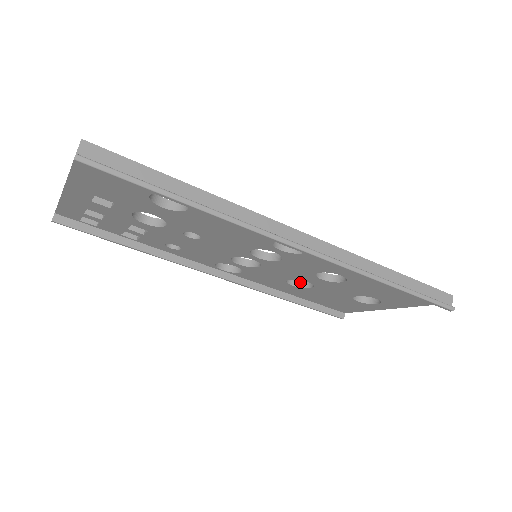
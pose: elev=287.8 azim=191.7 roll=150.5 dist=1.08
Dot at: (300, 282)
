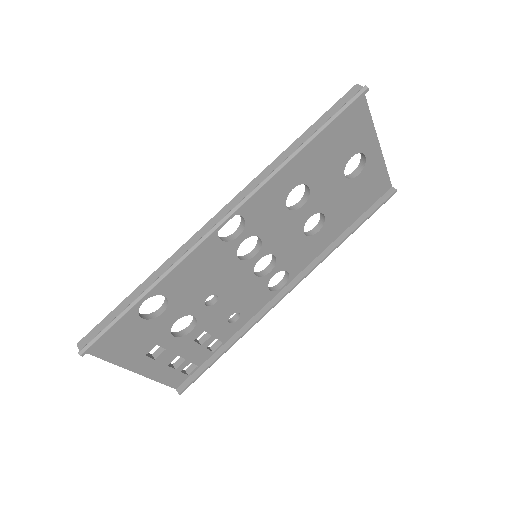
Dot at: (319, 223)
